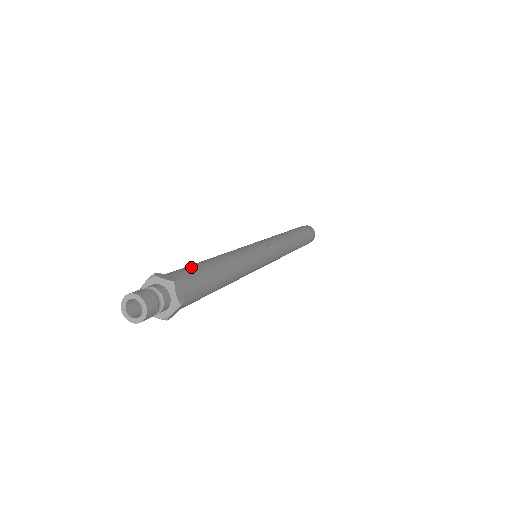
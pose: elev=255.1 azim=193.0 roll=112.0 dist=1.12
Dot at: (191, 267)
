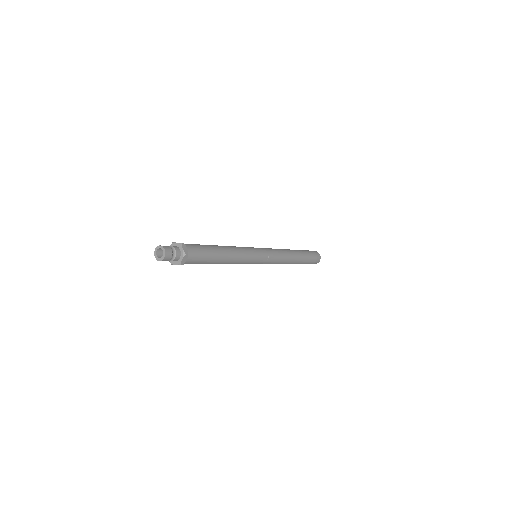
Dot at: (204, 249)
